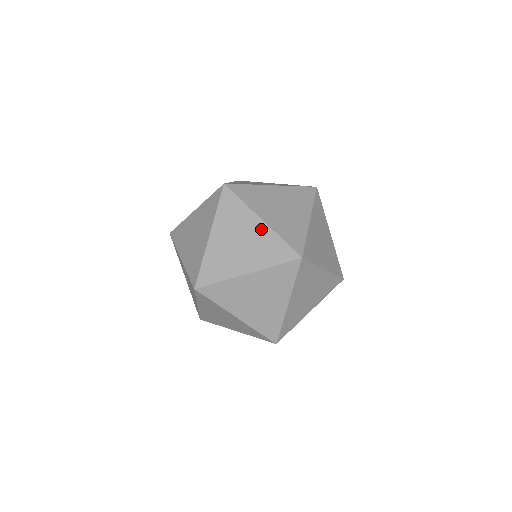
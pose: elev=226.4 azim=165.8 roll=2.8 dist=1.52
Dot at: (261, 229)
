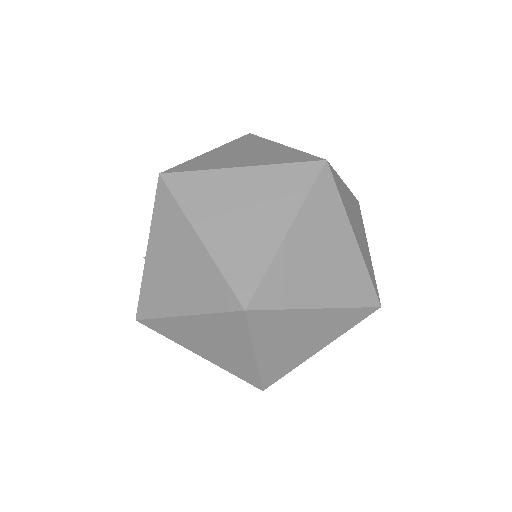
Dot at: (351, 250)
